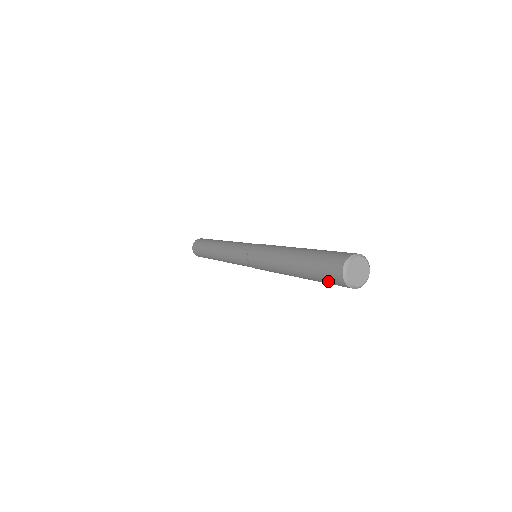
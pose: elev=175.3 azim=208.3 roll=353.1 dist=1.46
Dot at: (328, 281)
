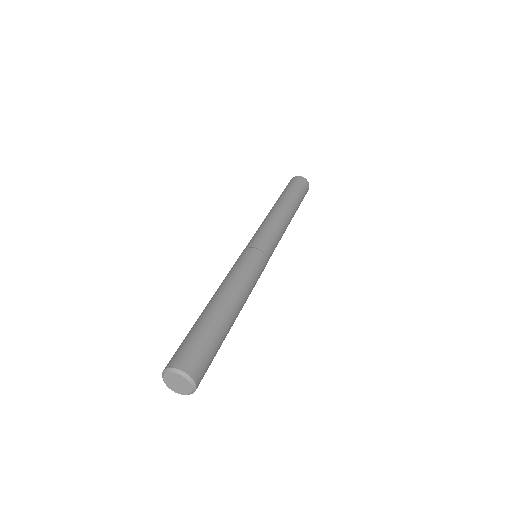
Dot at: occluded
